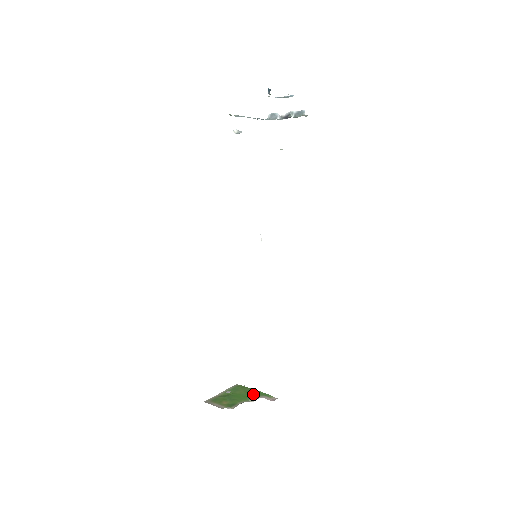
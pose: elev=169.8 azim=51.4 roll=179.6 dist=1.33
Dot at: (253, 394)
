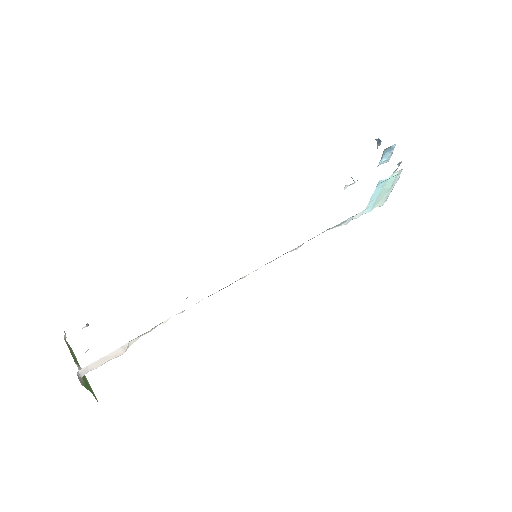
Dot at: occluded
